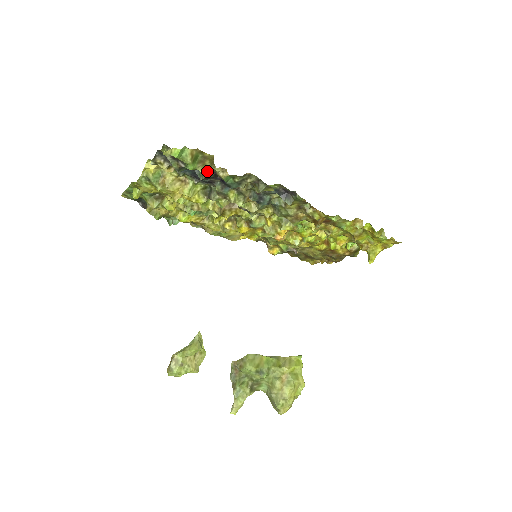
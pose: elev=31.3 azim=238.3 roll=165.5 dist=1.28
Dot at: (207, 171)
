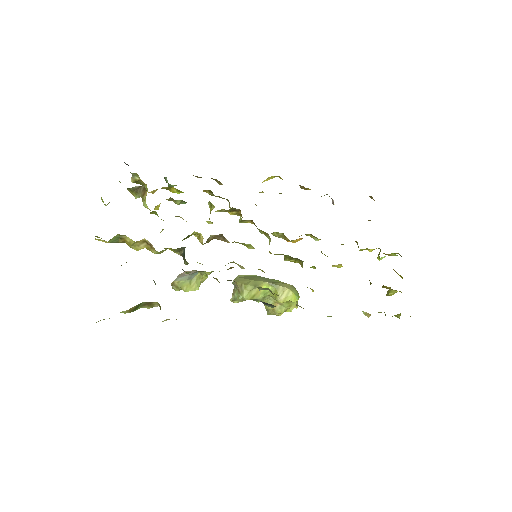
Dot at: (156, 305)
